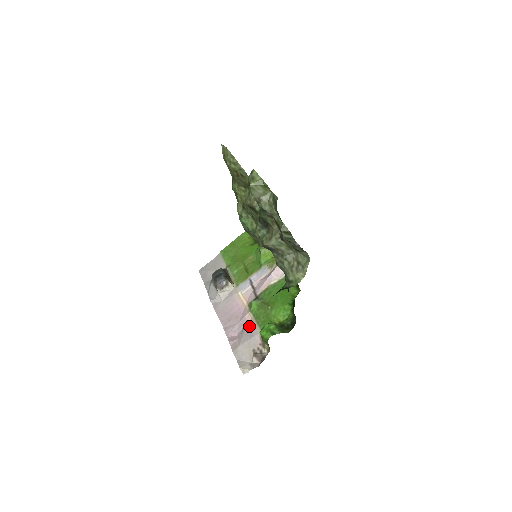
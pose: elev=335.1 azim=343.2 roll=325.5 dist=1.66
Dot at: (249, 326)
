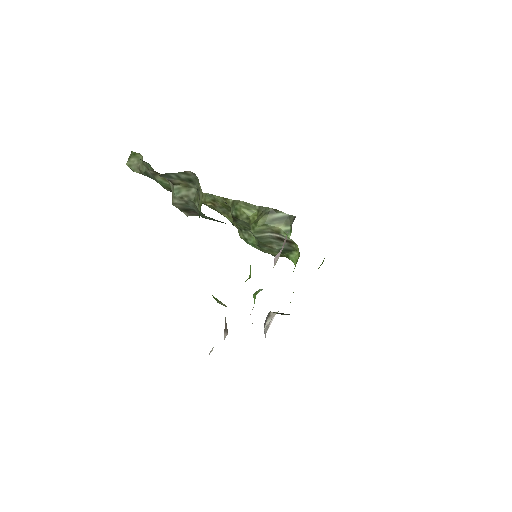
Dot at: occluded
